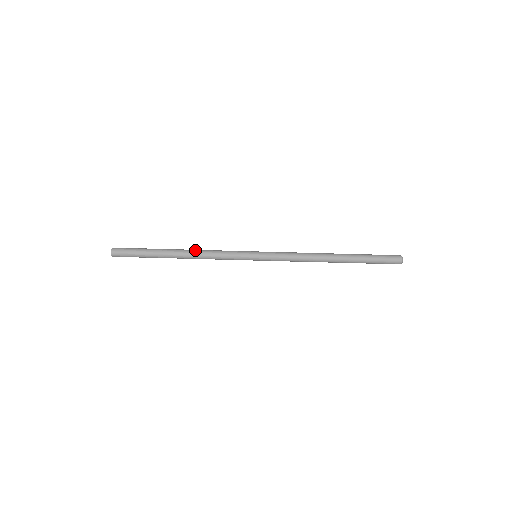
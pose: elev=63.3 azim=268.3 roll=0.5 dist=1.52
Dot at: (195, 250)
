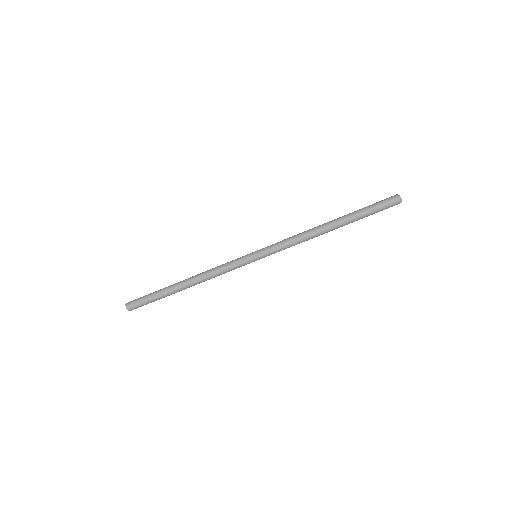
Dot at: (198, 274)
